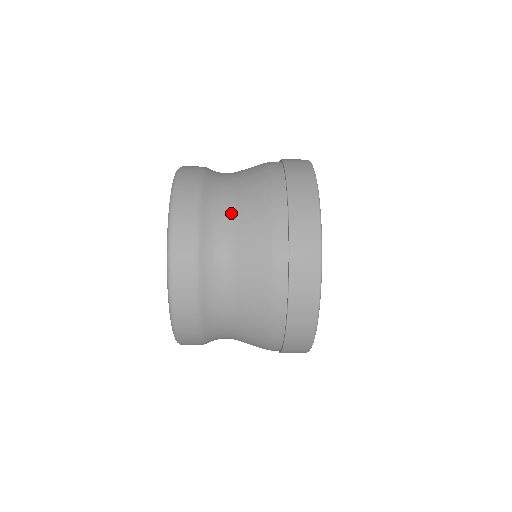
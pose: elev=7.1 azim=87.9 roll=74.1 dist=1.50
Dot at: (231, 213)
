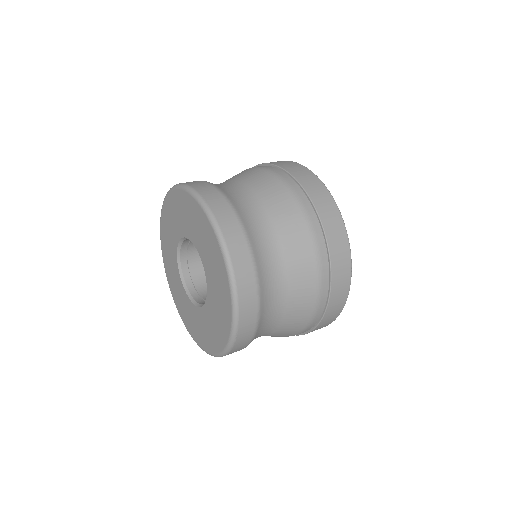
Dot at: (259, 210)
